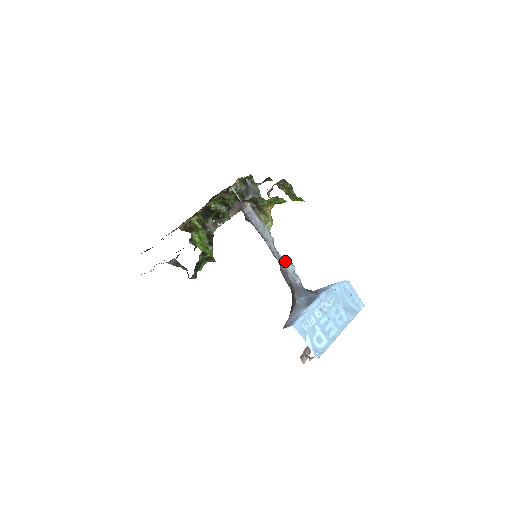
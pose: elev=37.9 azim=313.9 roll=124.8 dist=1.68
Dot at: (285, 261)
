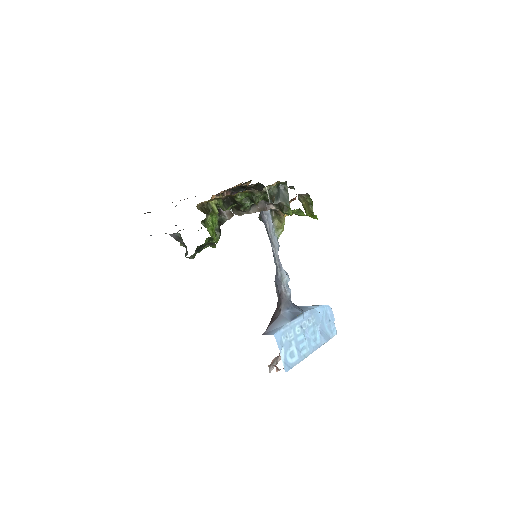
Dot at: (283, 271)
